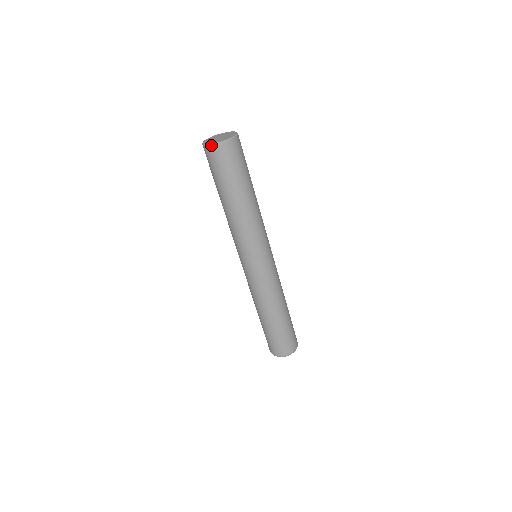
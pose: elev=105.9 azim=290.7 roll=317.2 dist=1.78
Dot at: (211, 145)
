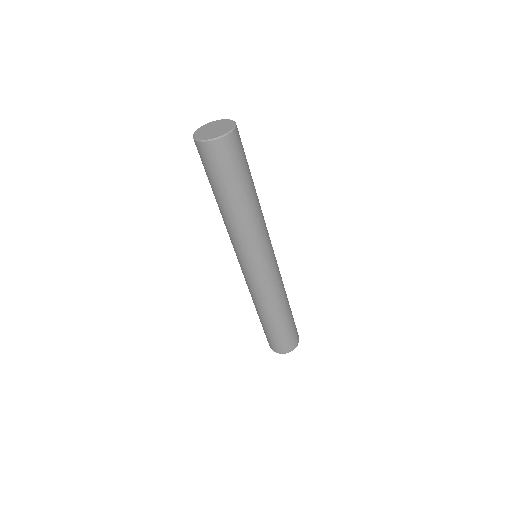
Dot at: (223, 136)
